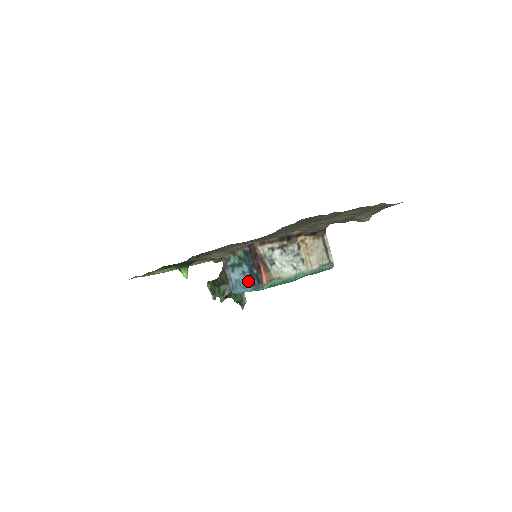
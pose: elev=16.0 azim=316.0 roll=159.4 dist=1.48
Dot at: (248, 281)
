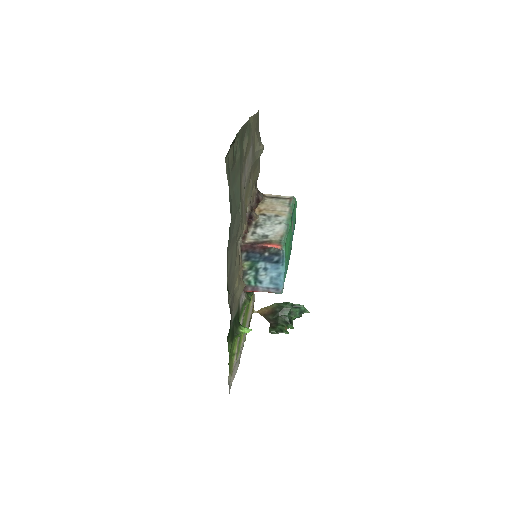
Dot at: (274, 267)
